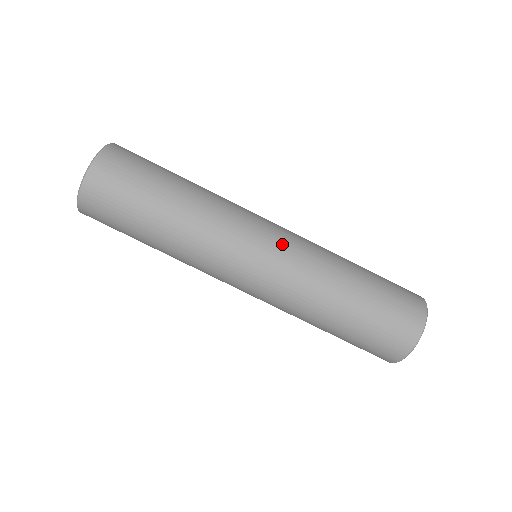
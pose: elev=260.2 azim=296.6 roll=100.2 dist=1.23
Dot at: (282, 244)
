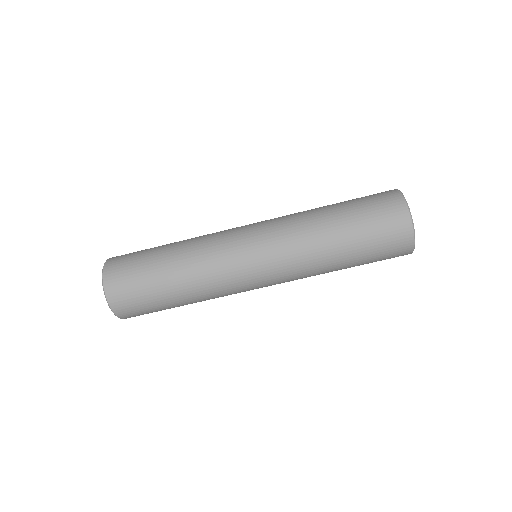
Dot at: (262, 233)
